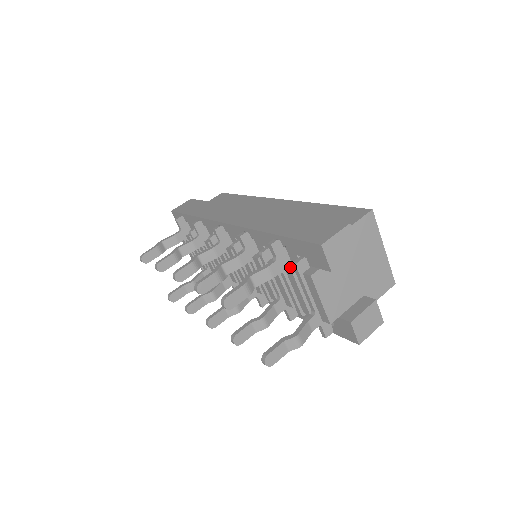
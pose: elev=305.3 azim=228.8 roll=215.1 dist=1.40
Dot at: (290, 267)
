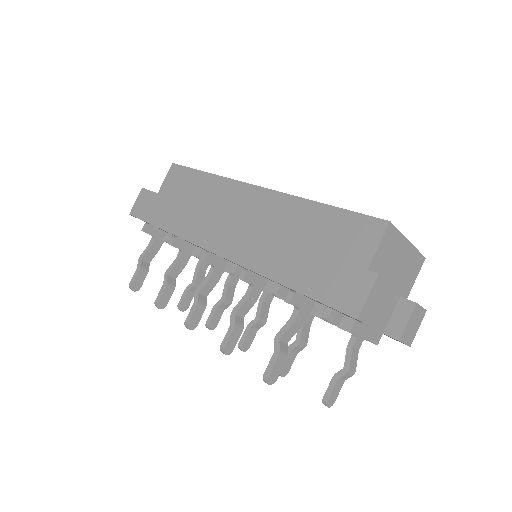
Dot at: (318, 315)
